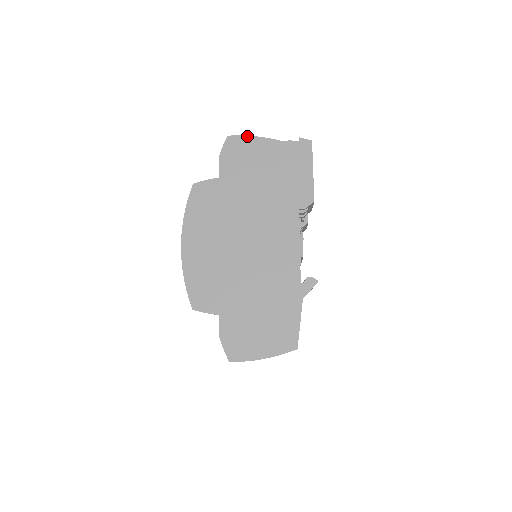
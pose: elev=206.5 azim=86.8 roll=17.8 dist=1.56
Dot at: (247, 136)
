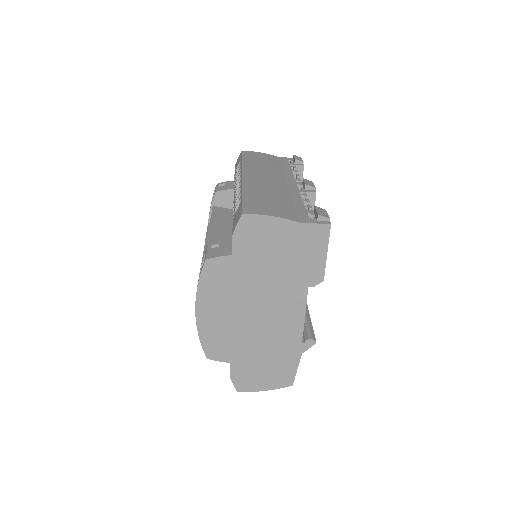
Dot at: (263, 215)
